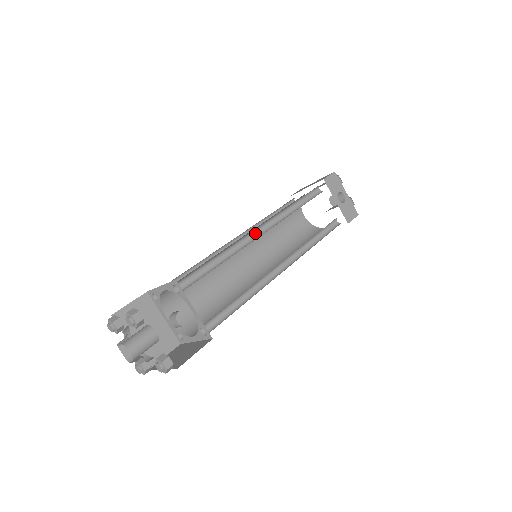
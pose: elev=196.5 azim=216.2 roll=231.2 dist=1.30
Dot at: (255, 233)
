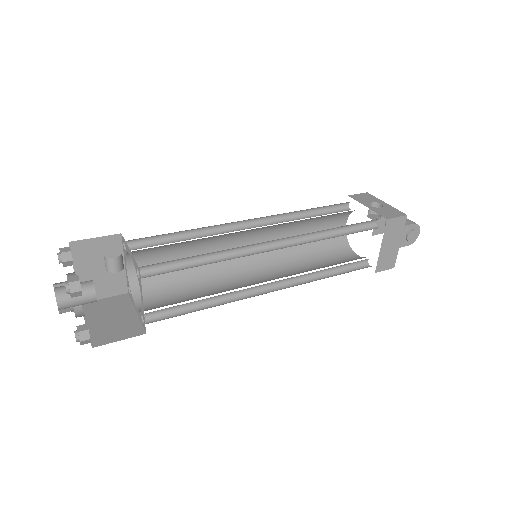
Dot at: (246, 228)
